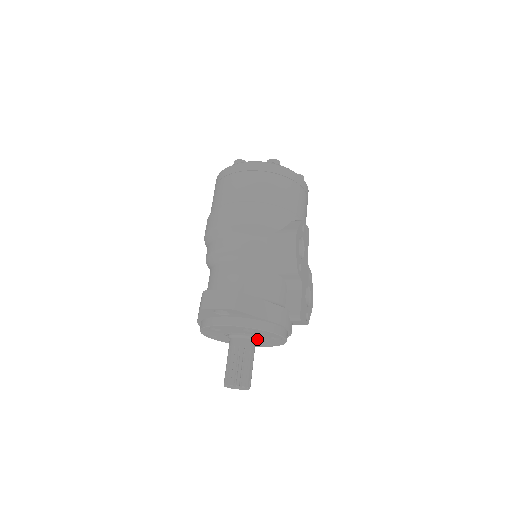
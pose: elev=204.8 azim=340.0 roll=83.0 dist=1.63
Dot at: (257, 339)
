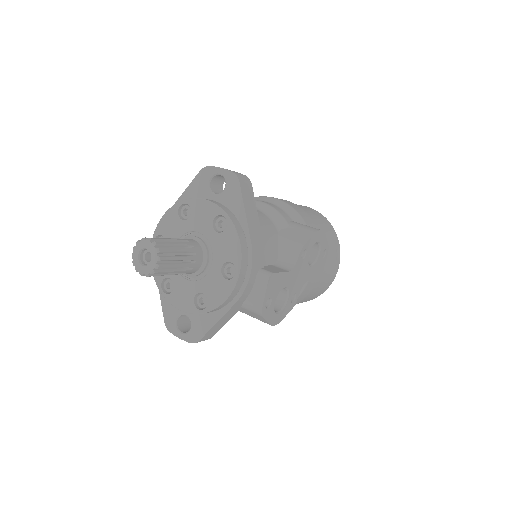
Dot at: (206, 263)
